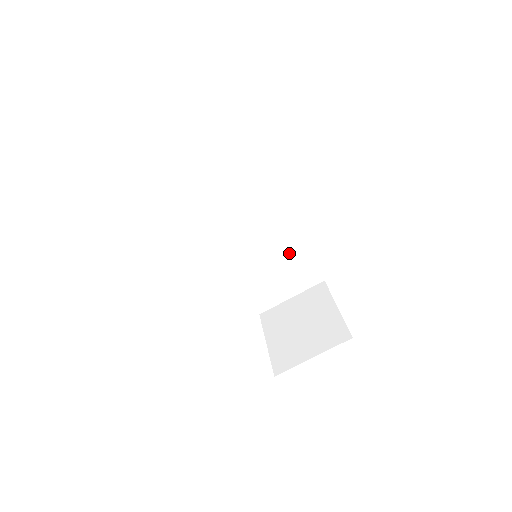
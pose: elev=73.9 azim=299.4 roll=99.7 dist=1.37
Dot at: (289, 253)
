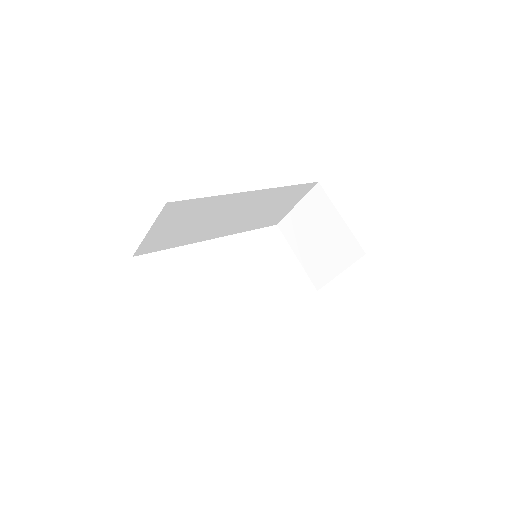
Dot at: (276, 197)
